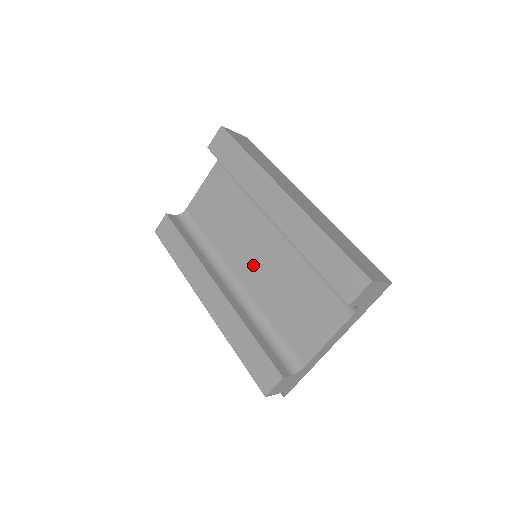
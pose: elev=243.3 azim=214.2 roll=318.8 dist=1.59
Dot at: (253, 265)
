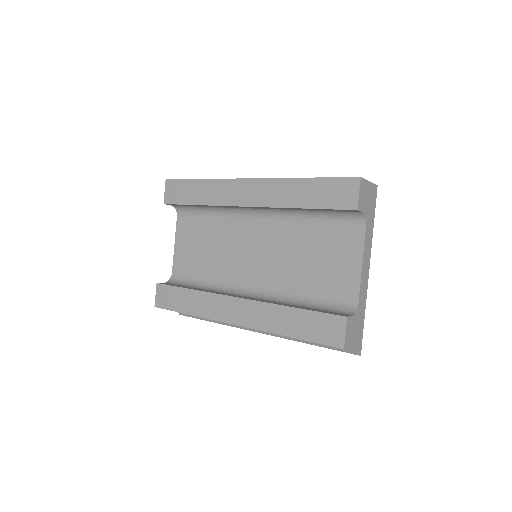
Dot at: (258, 264)
